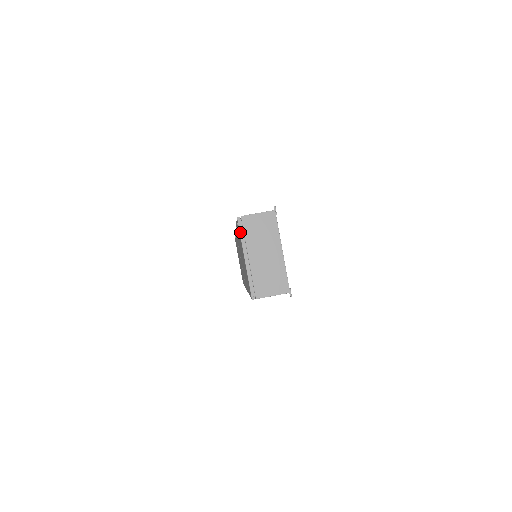
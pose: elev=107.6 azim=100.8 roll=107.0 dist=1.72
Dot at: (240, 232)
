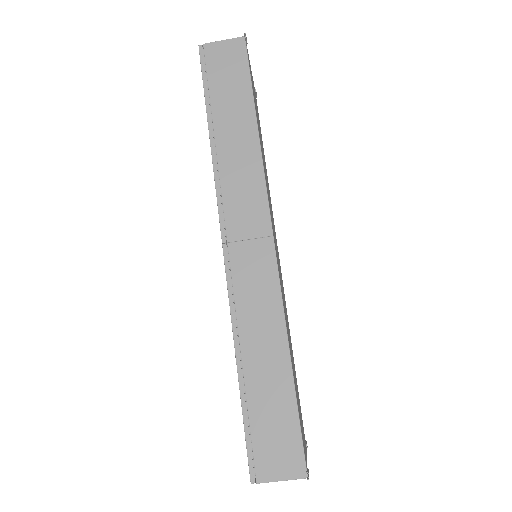
Dot at: occluded
